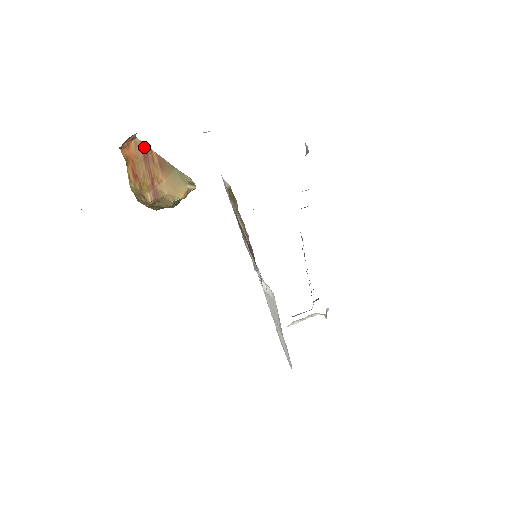
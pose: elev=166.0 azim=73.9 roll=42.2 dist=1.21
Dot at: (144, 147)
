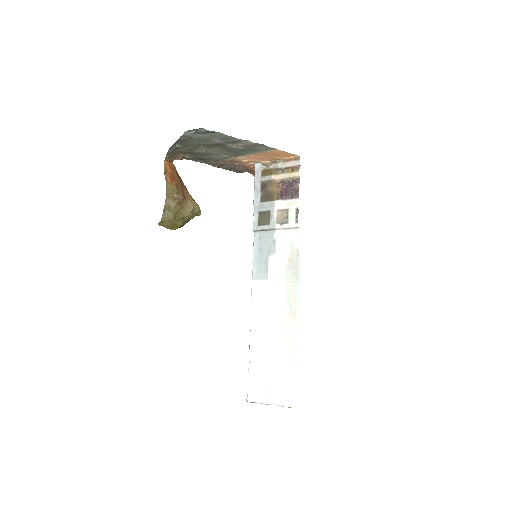
Dot at: (176, 170)
